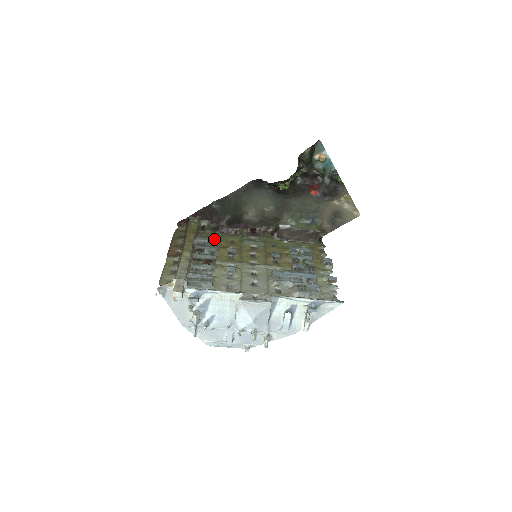
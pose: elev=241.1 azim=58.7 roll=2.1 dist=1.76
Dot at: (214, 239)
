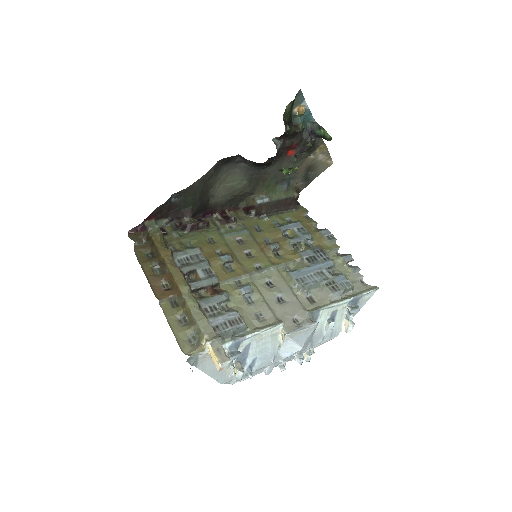
Dot at: (189, 245)
